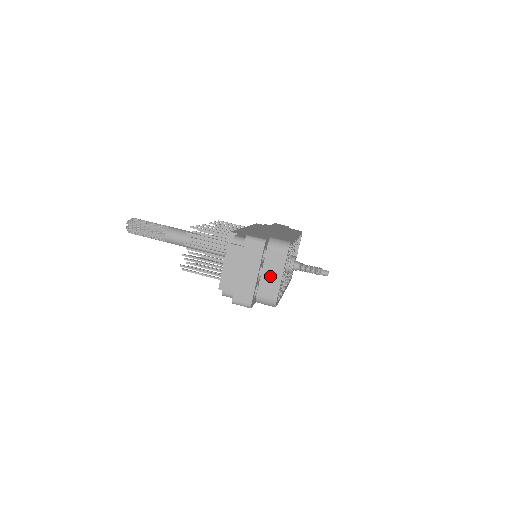
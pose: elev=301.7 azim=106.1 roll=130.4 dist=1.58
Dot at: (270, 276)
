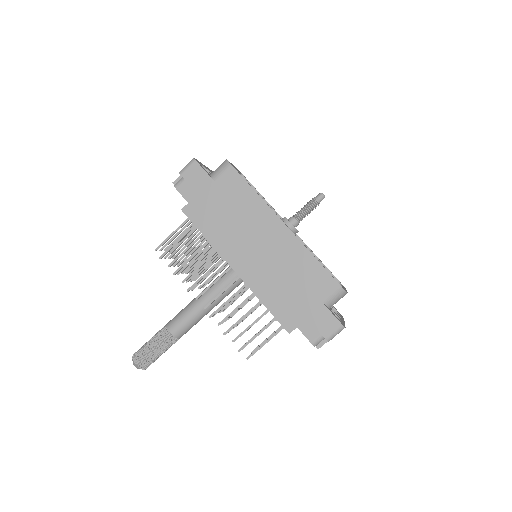
Dot at: occluded
